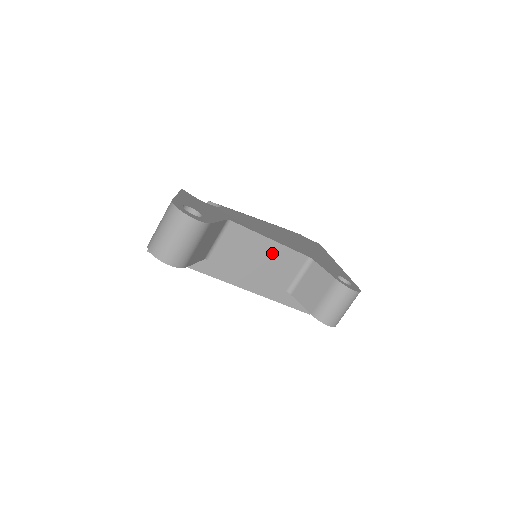
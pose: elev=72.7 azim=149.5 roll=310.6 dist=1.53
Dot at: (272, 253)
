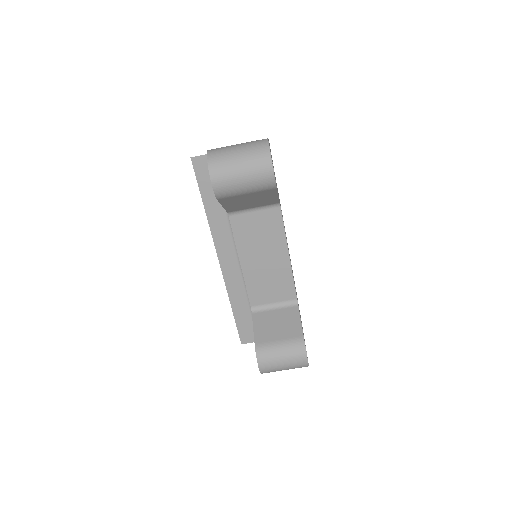
Dot at: (277, 266)
